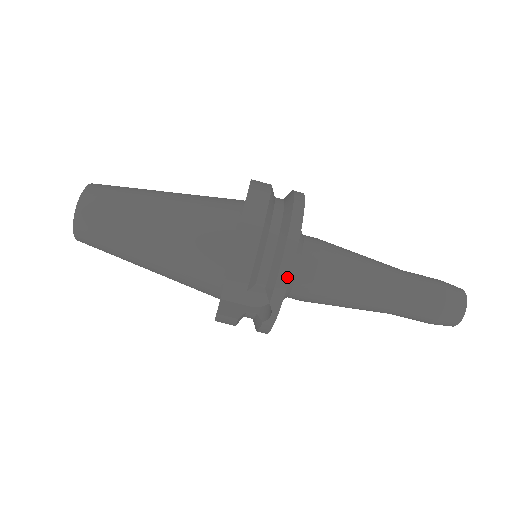
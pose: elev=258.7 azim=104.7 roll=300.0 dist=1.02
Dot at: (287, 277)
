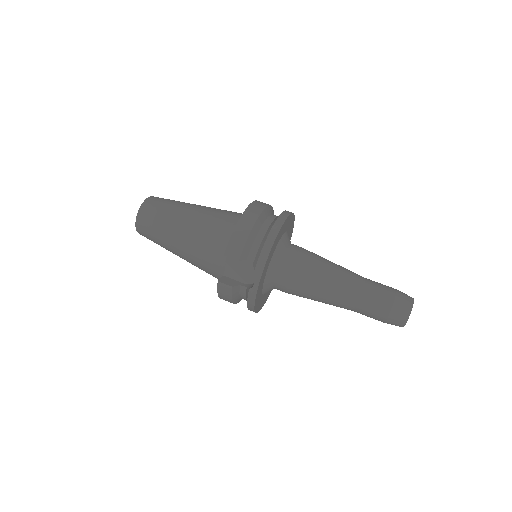
Dot at: (268, 252)
